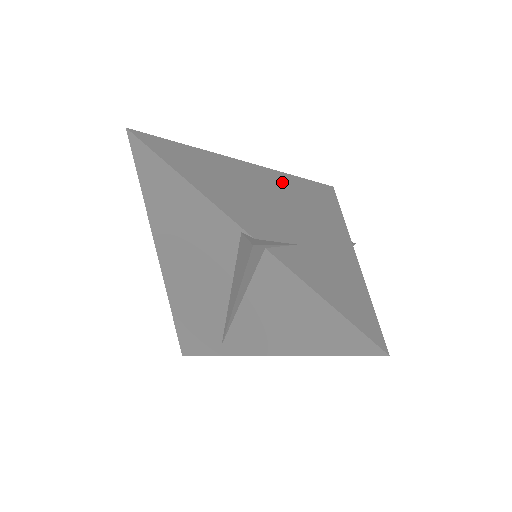
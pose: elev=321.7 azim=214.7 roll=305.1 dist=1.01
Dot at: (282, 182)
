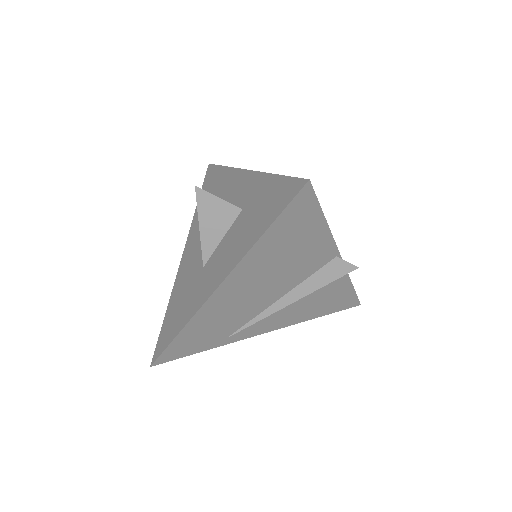
Dot at: occluded
